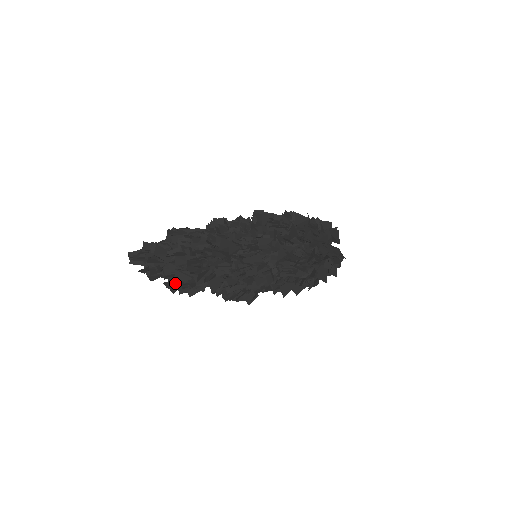
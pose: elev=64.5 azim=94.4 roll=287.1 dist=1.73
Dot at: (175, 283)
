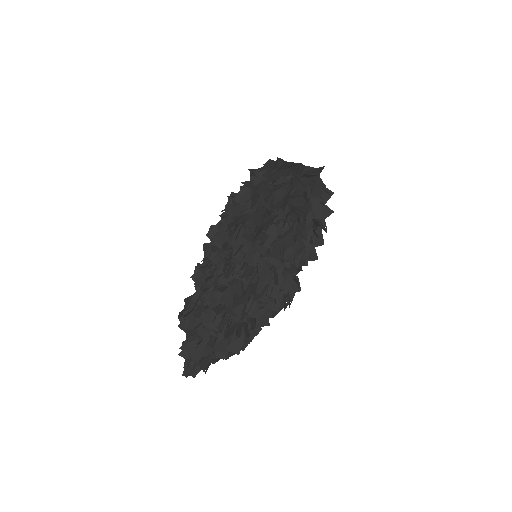
Dot at: occluded
